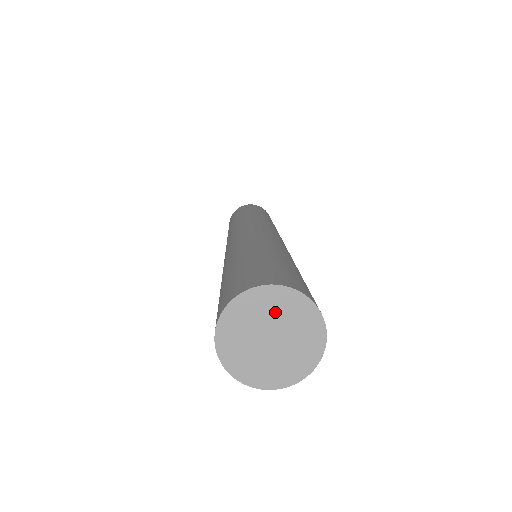
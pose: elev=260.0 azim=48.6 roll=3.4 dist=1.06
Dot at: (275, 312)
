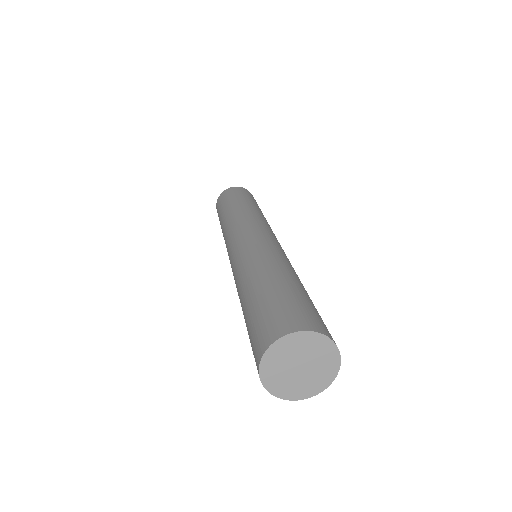
Dot at: (284, 358)
